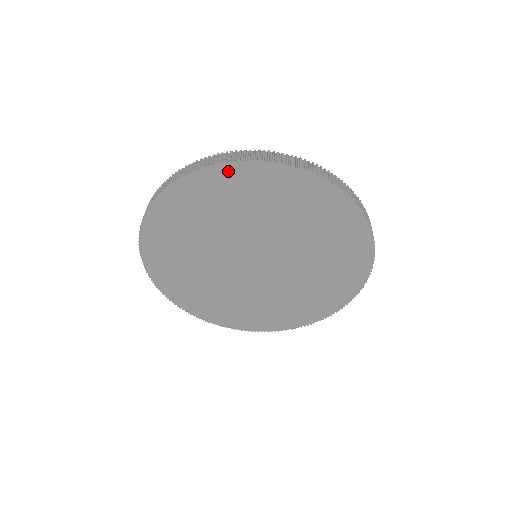
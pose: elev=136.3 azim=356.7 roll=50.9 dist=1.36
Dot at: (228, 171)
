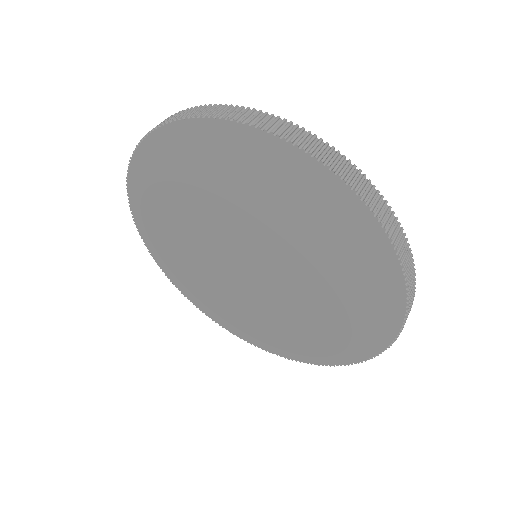
Dot at: (160, 142)
